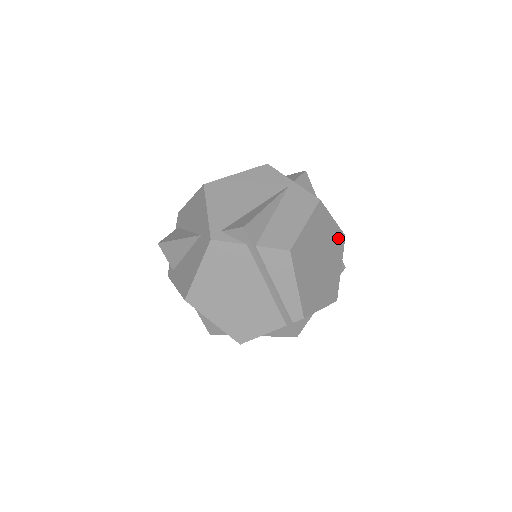
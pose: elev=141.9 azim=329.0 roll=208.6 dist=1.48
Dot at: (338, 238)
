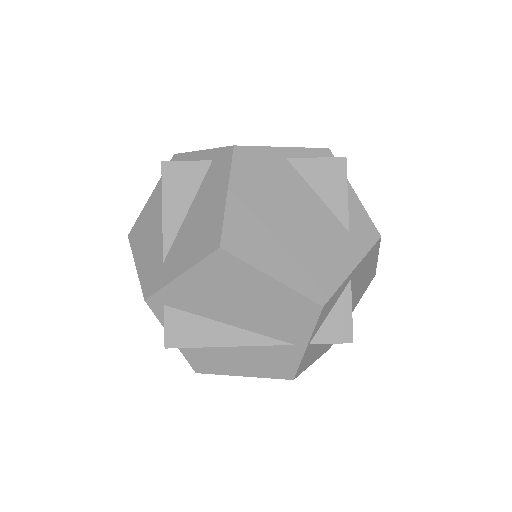
Dot at: occluded
